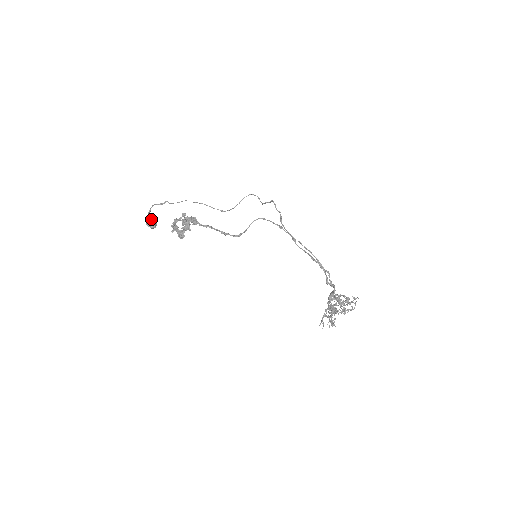
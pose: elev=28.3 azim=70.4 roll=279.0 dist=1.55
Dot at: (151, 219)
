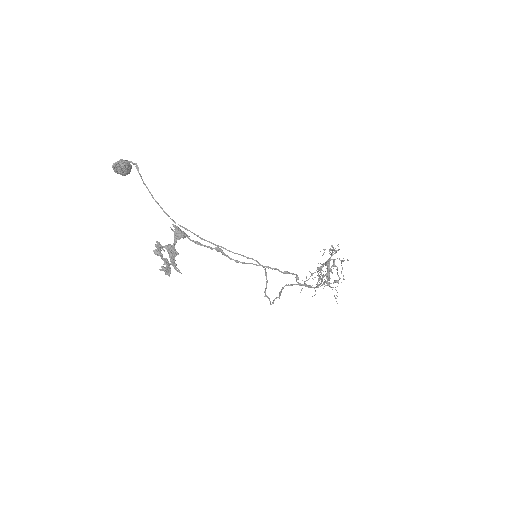
Dot at: (121, 171)
